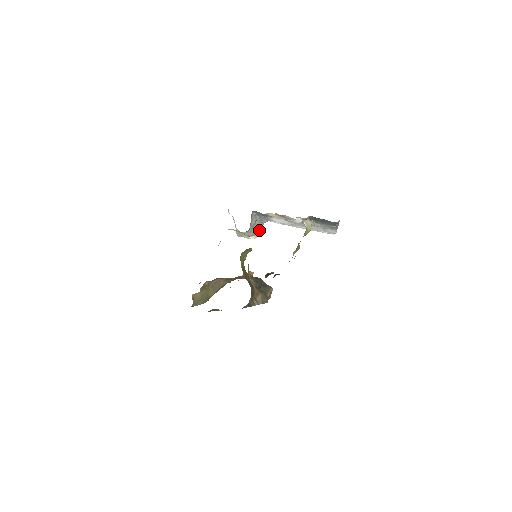
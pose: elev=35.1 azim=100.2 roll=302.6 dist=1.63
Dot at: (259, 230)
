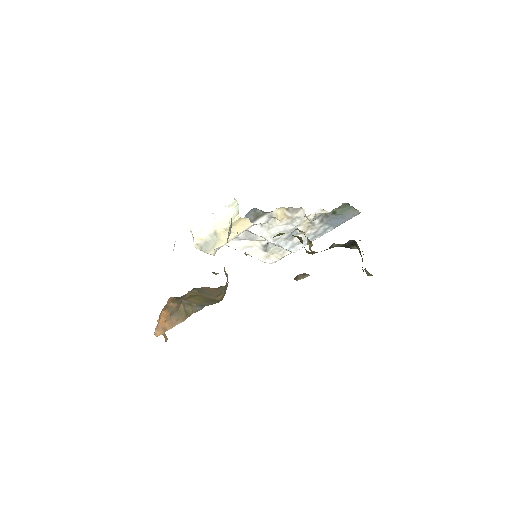
Dot at: occluded
